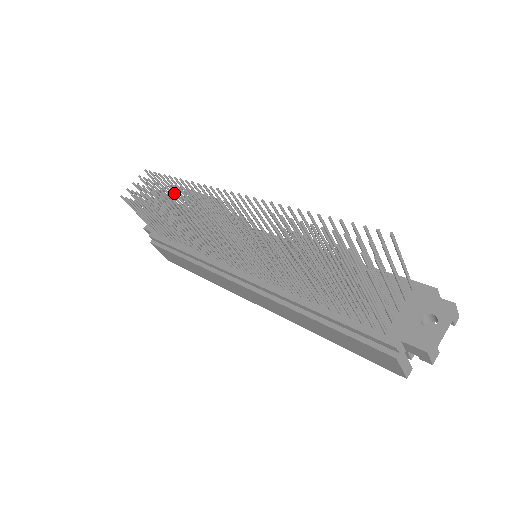
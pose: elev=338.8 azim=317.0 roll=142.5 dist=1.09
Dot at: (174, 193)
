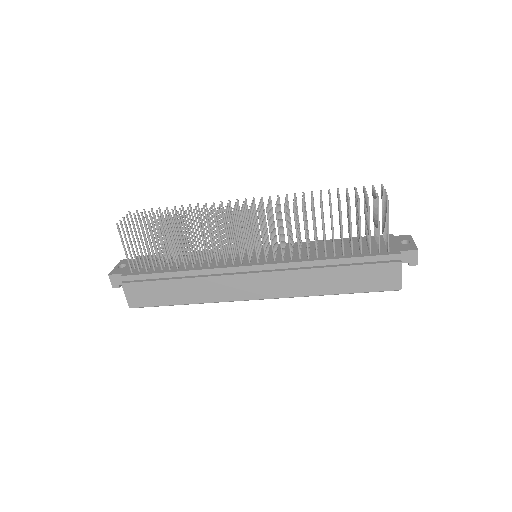
Dot at: (174, 218)
